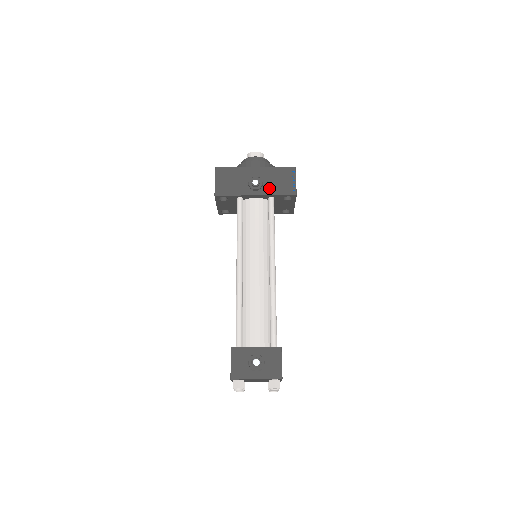
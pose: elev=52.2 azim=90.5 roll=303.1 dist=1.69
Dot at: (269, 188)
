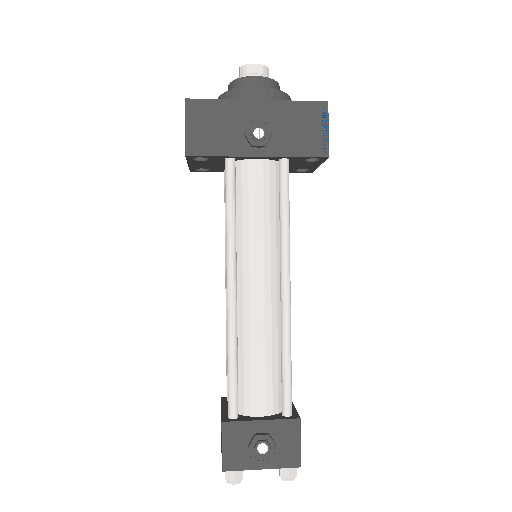
Dot at: (282, 143)
